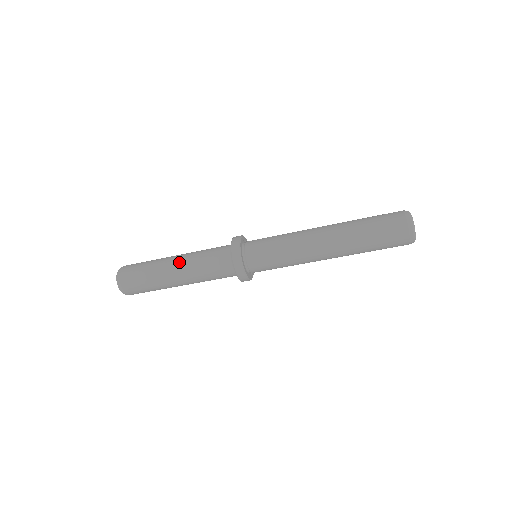
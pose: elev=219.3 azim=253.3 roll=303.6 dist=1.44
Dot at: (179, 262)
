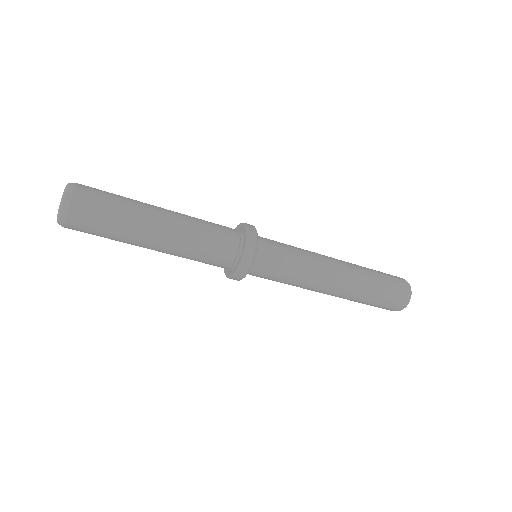
Dot at: occluded
